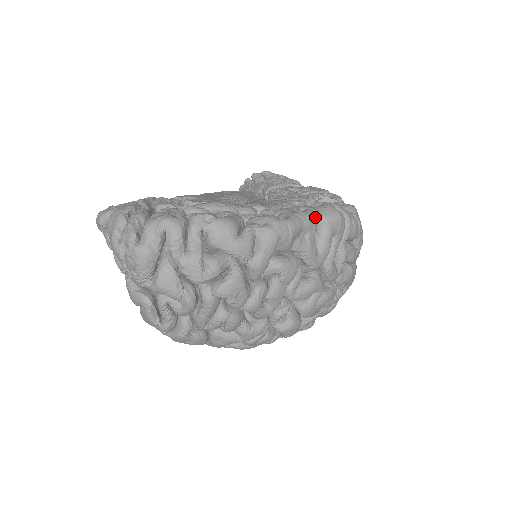
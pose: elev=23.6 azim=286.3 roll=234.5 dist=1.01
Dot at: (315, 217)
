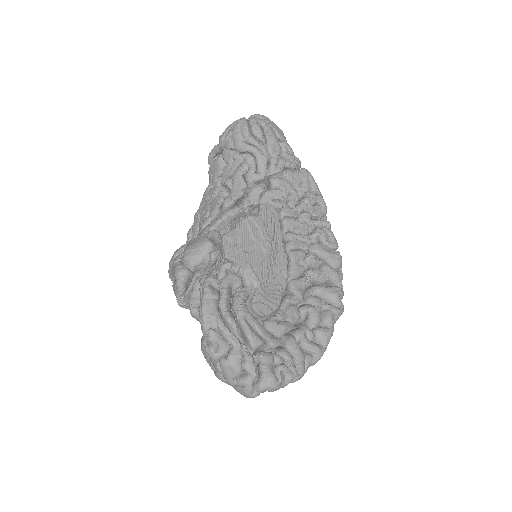
Dot at: occluded
